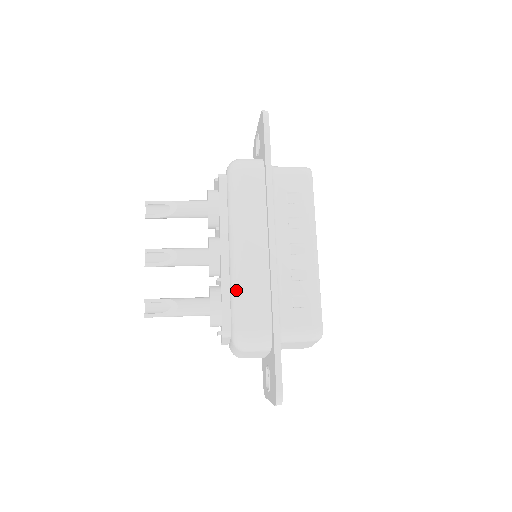
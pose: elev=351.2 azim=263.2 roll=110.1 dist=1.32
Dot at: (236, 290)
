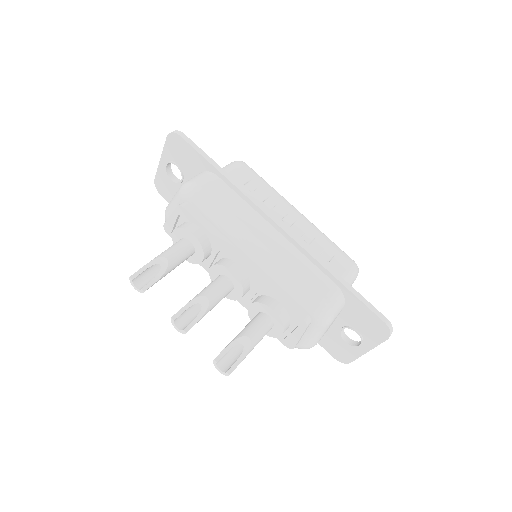
Dot at: (287, 278)
